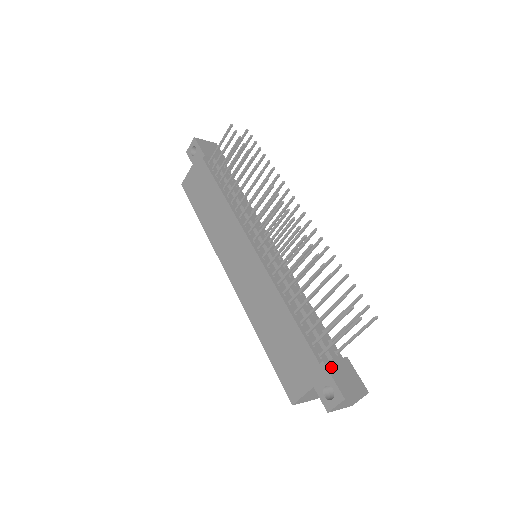
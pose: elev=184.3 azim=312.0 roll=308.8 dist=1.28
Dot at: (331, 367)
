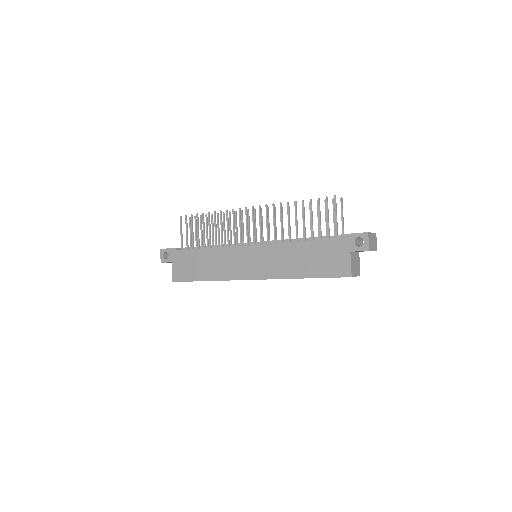
Dot at: (347, 234)
